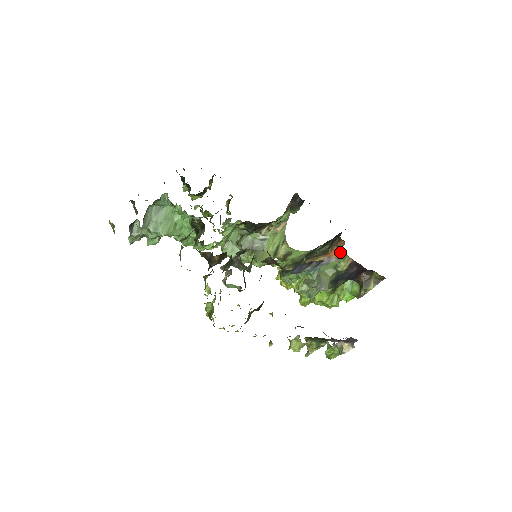
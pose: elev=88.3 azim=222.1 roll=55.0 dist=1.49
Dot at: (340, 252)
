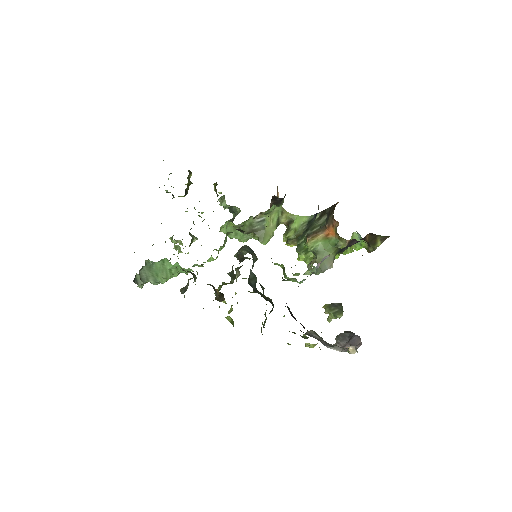
Dot at: (336, 233)
